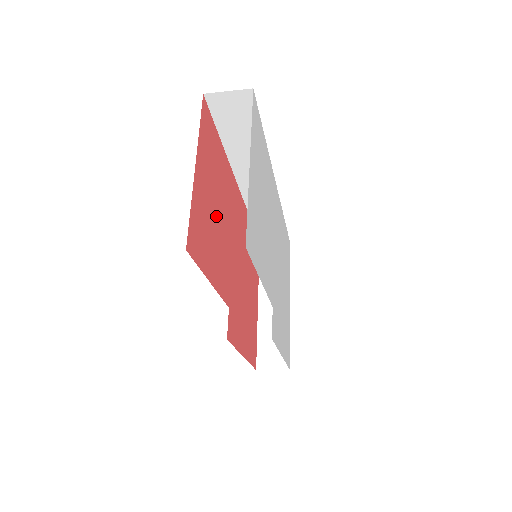
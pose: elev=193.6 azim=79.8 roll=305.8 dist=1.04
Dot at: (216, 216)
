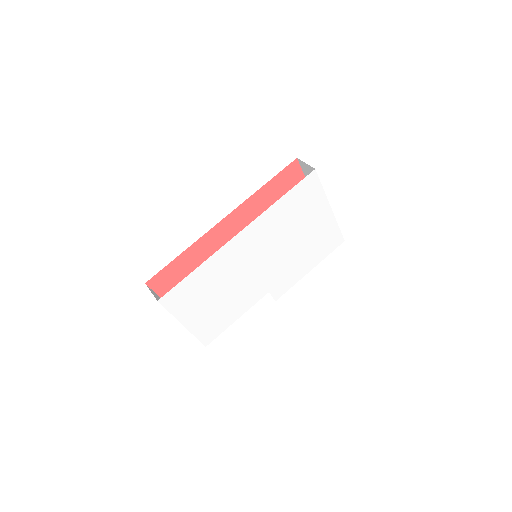
Dot at: occluded
